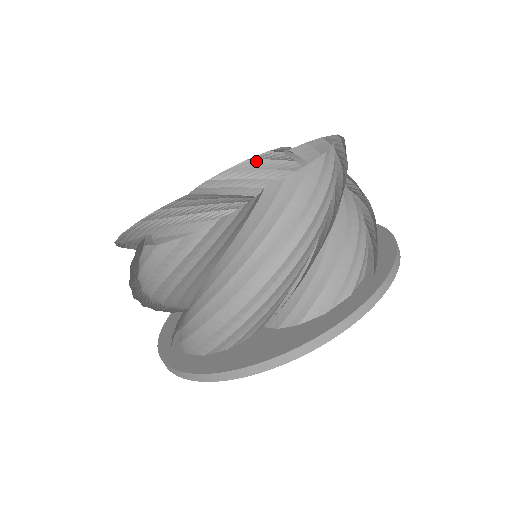
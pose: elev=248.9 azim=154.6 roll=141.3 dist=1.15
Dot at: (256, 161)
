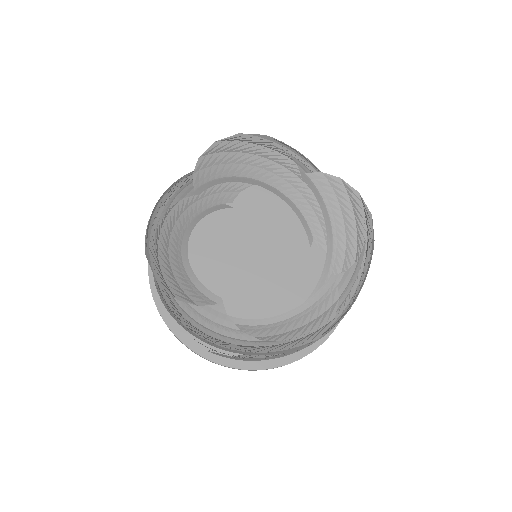
Dot at: (247, 136)
